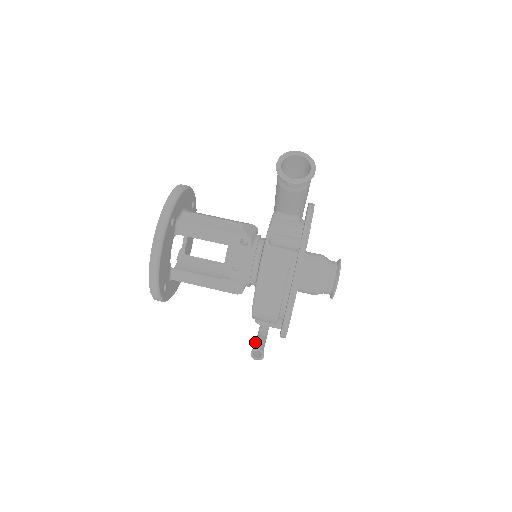
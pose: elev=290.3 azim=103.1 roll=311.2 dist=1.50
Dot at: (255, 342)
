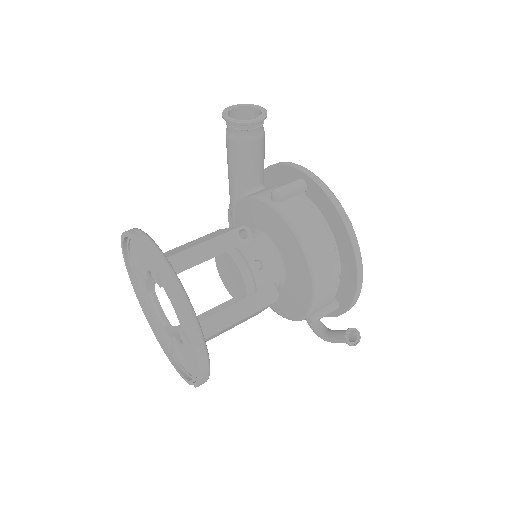
Dot at: (332, 338)
